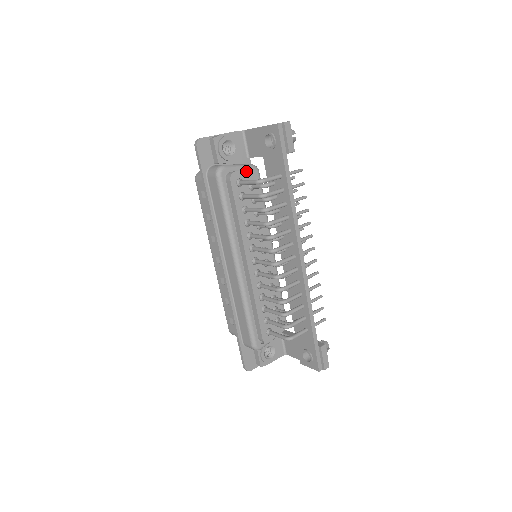
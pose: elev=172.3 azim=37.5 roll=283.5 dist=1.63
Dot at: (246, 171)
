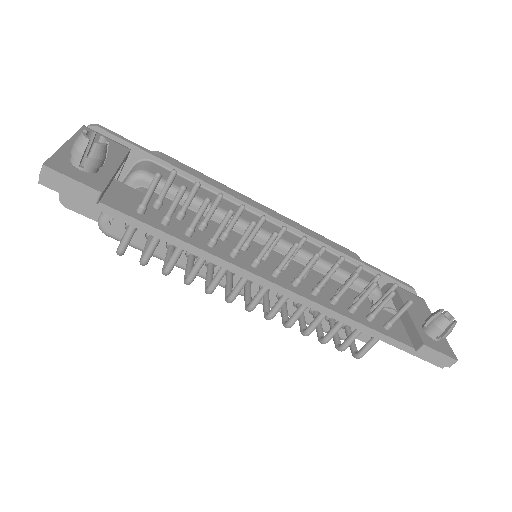
Dot at: occluded
